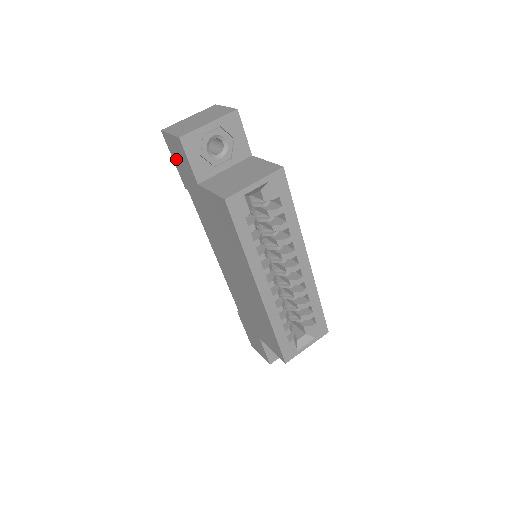
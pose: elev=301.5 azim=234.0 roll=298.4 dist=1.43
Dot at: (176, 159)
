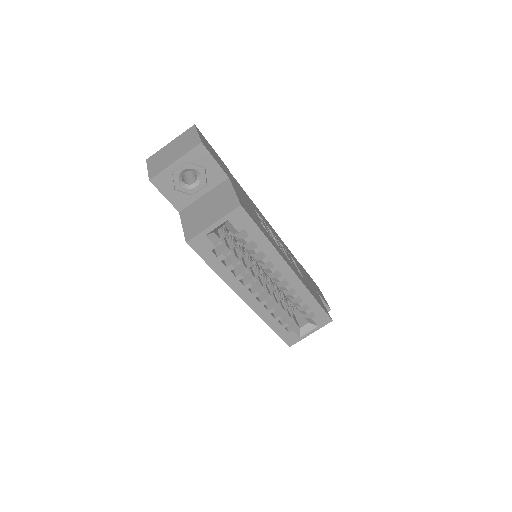
Dot at: occluded
